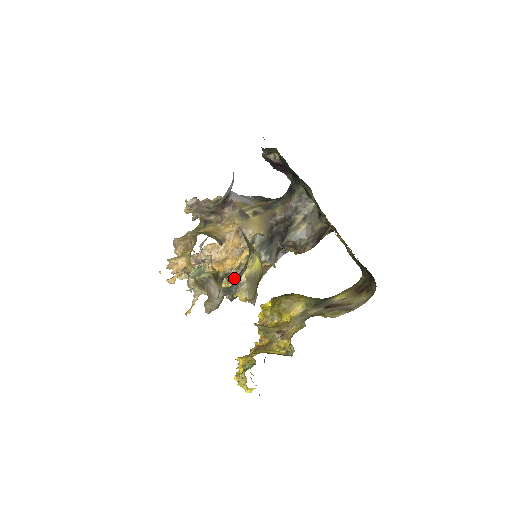
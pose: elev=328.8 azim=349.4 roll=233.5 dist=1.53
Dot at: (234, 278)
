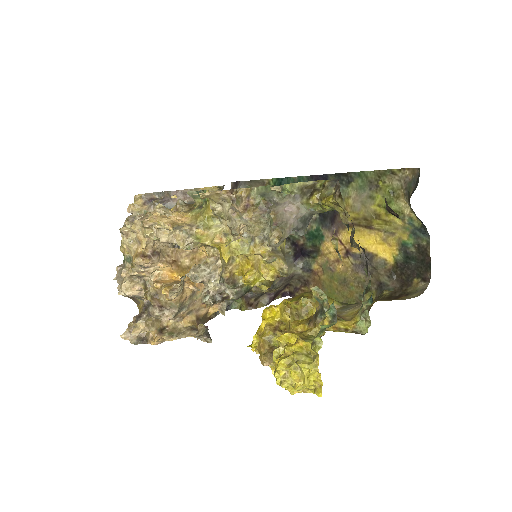
Dot at: occluded
